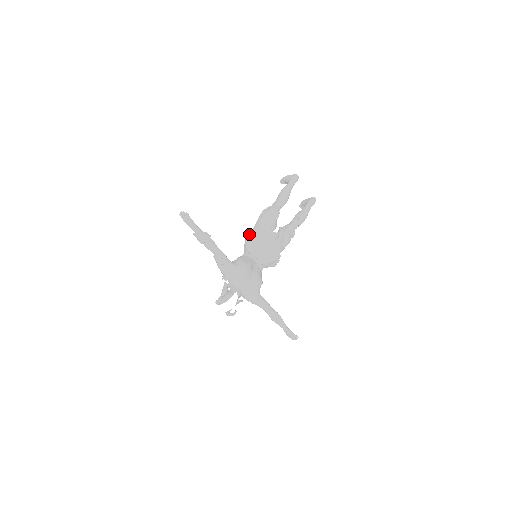
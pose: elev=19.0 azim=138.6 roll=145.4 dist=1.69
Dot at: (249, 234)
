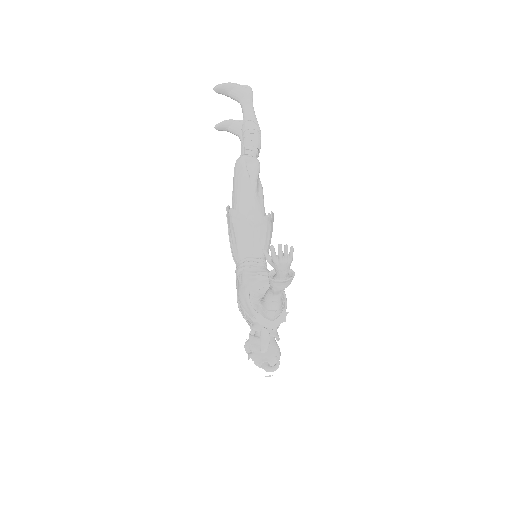
Dot at: (258, 225)
